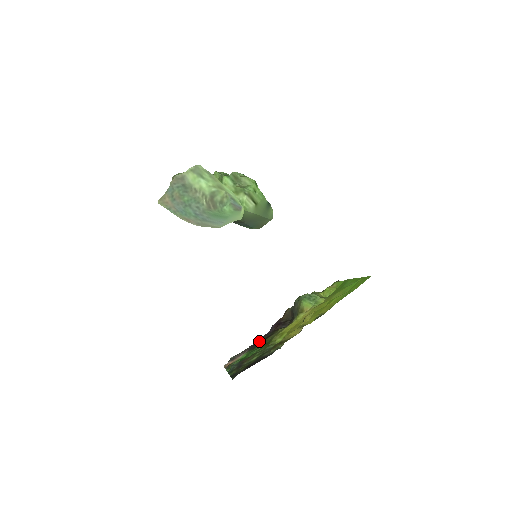
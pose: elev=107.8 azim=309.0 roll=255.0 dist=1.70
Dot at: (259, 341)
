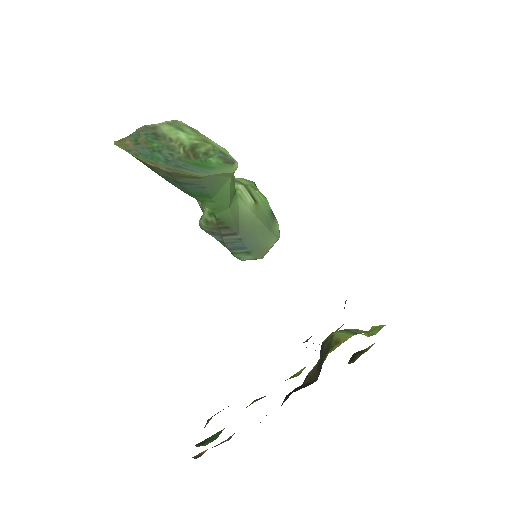
Dot at: occluded
